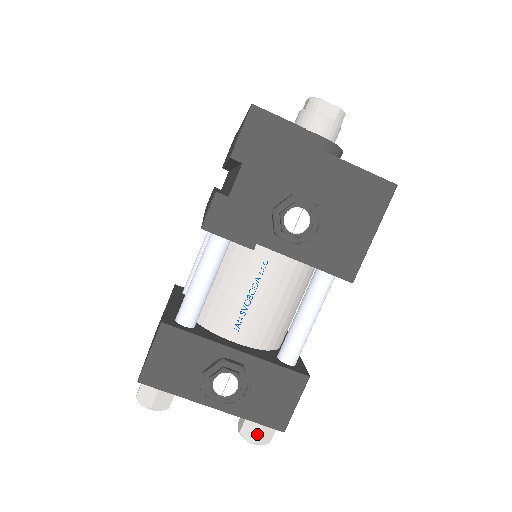
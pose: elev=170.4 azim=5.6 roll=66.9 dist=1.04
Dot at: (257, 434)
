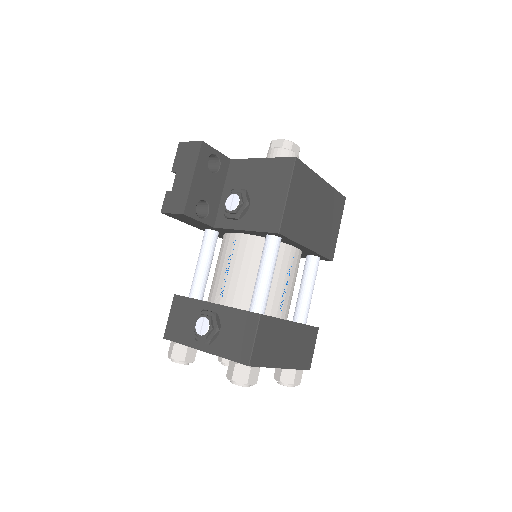
Dot at: (232, 371)
